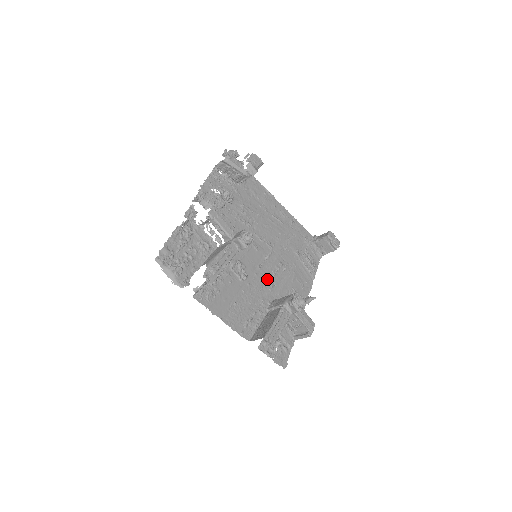
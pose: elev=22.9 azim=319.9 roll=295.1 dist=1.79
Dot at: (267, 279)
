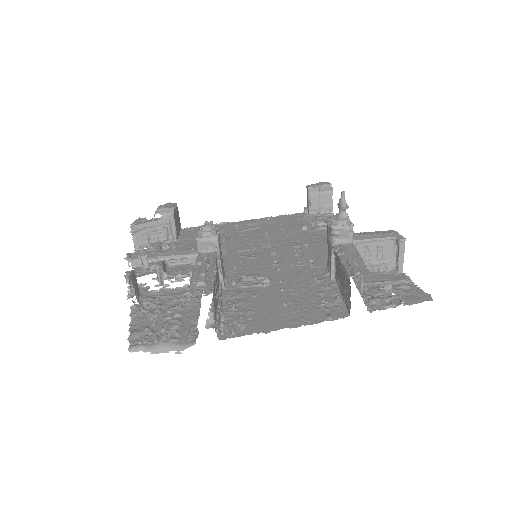
Dot at: (297, 264)
